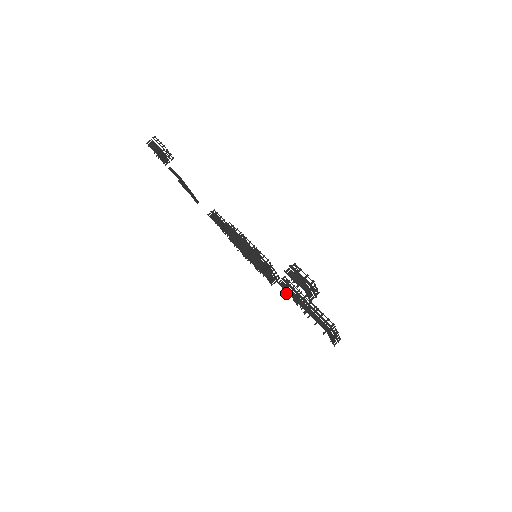
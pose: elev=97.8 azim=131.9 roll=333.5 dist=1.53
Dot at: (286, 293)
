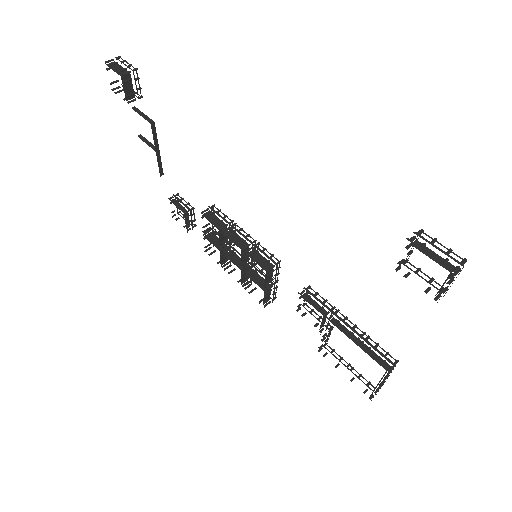
Dot at: (301, 315)
